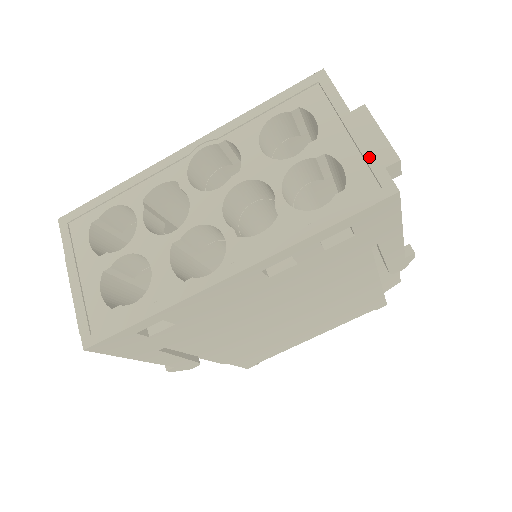
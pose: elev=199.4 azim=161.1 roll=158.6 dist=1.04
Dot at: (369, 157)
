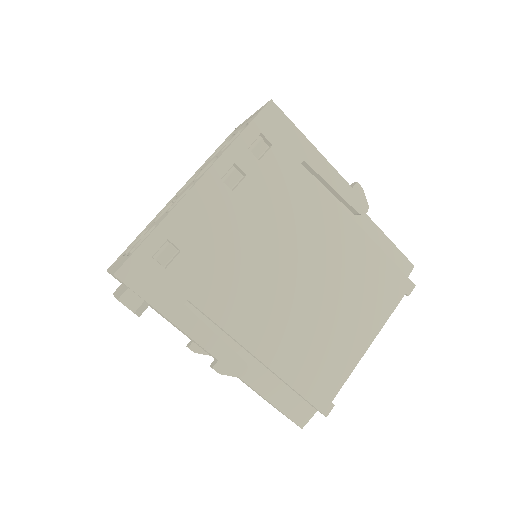
Dot at: (257, 112)
